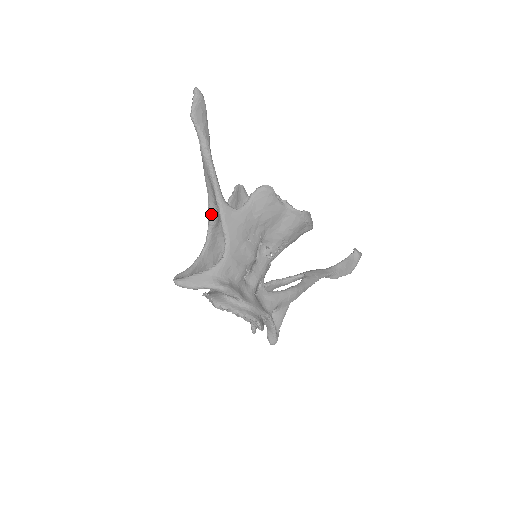
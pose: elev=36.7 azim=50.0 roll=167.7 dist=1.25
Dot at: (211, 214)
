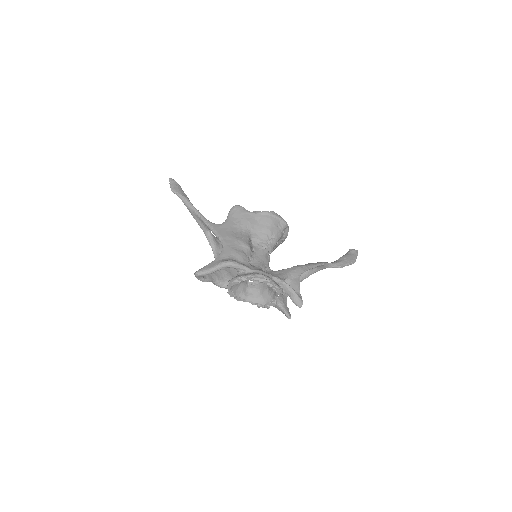
Dot at: (209, 239)
